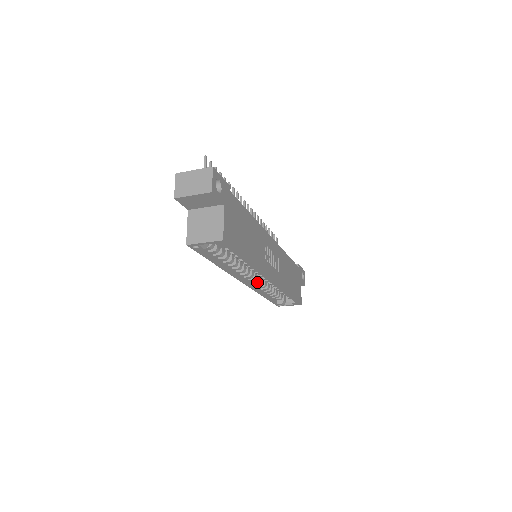
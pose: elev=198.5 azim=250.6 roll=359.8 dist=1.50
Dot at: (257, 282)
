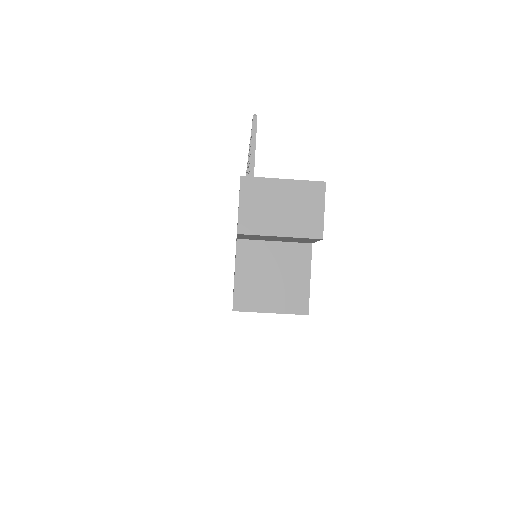
Dot at: occluded
